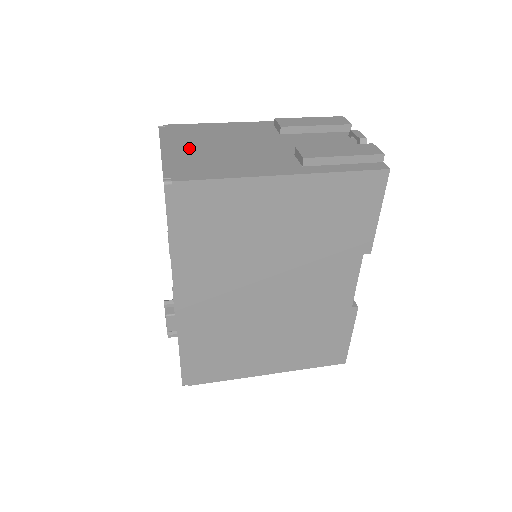
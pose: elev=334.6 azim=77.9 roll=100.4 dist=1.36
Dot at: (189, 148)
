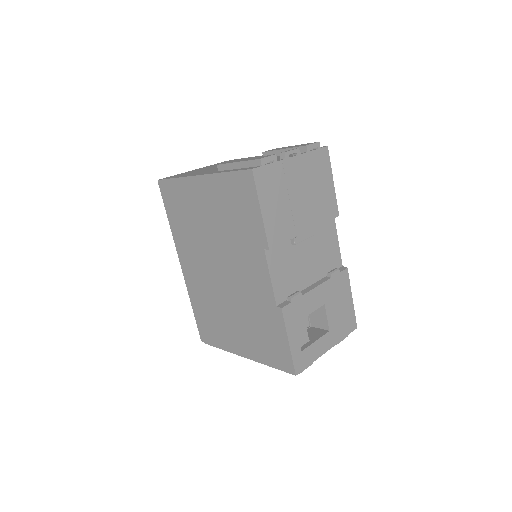
Dot at: occluded
